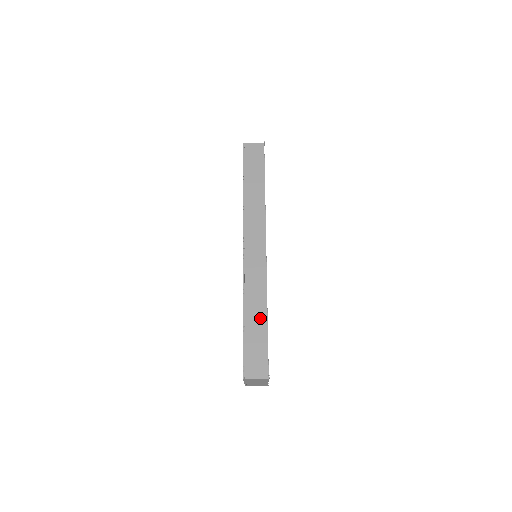
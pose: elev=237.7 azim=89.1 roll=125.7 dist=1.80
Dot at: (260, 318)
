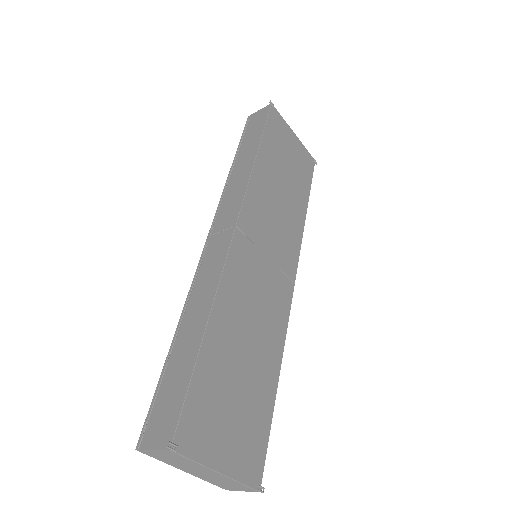
Dot at: (194, 335)
